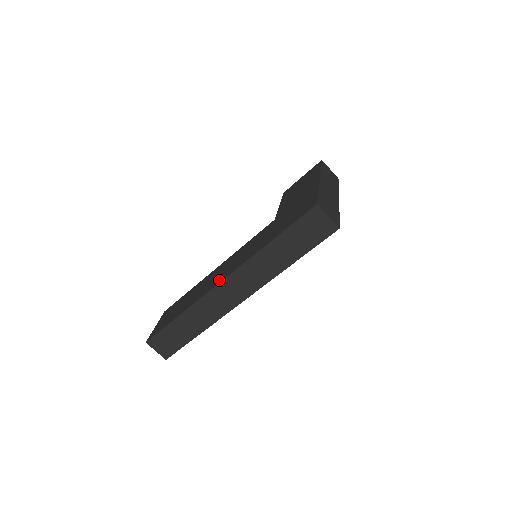
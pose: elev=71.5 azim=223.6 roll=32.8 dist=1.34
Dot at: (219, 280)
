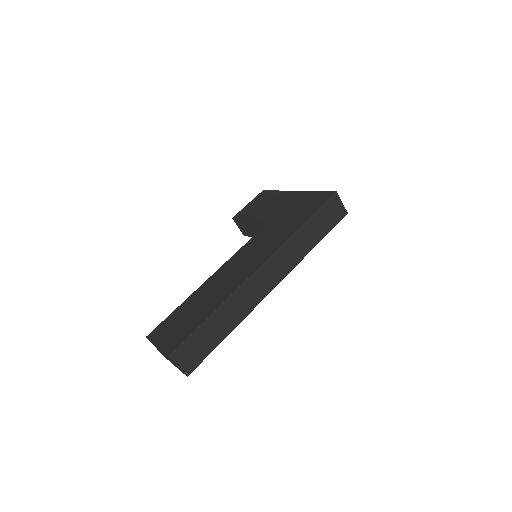
Dot at: (253, 268)
